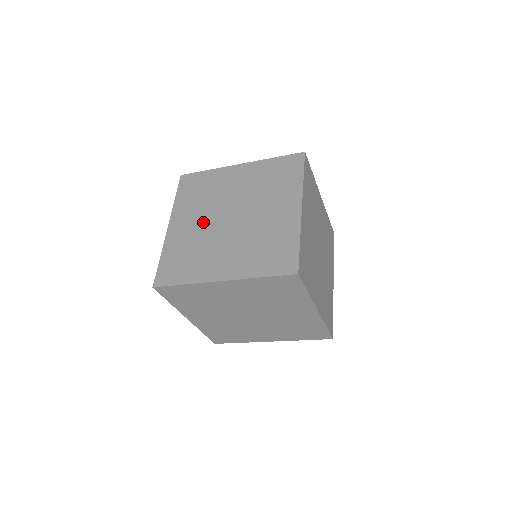
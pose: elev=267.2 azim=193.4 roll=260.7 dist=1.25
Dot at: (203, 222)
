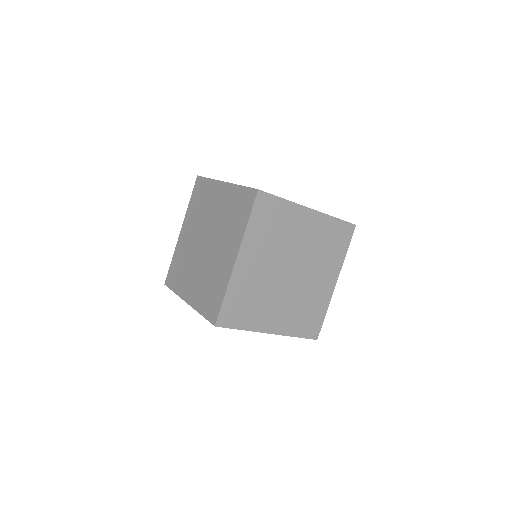
Dot at: (193, 238)
